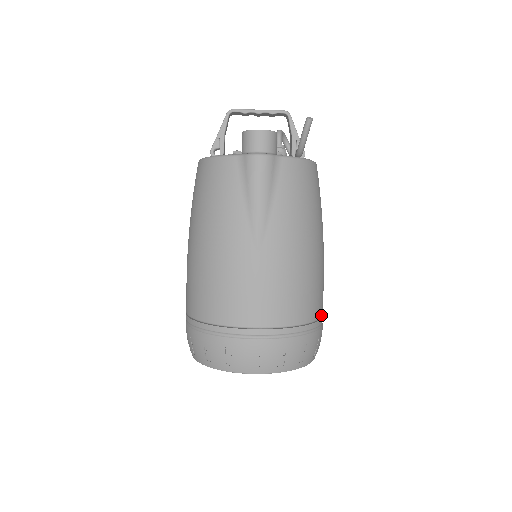
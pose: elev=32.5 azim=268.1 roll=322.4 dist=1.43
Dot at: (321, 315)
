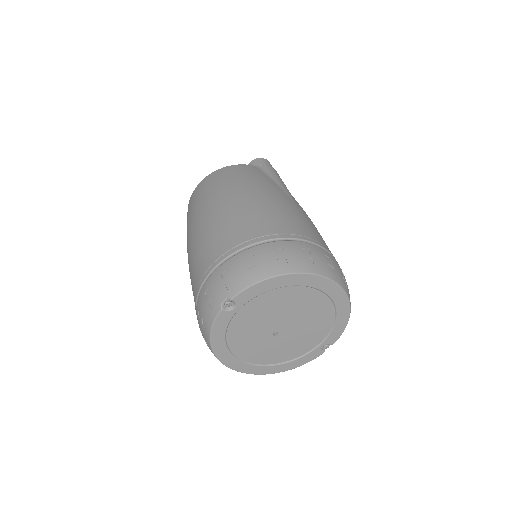
Dot at: occluded
